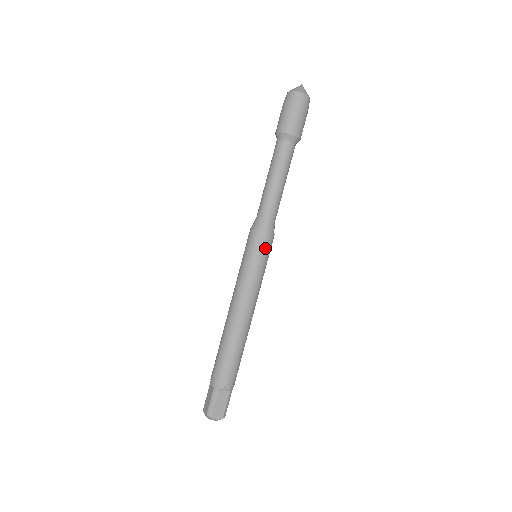
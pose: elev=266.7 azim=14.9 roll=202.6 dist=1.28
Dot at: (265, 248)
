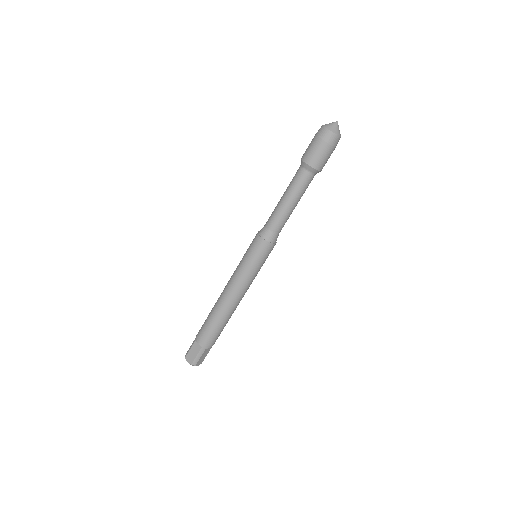
Dot at: (268, 255)
